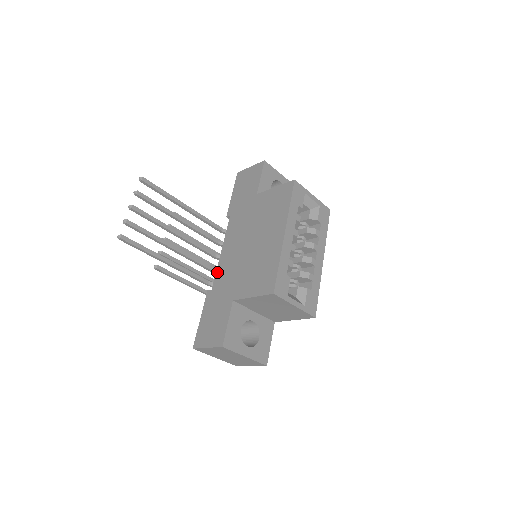
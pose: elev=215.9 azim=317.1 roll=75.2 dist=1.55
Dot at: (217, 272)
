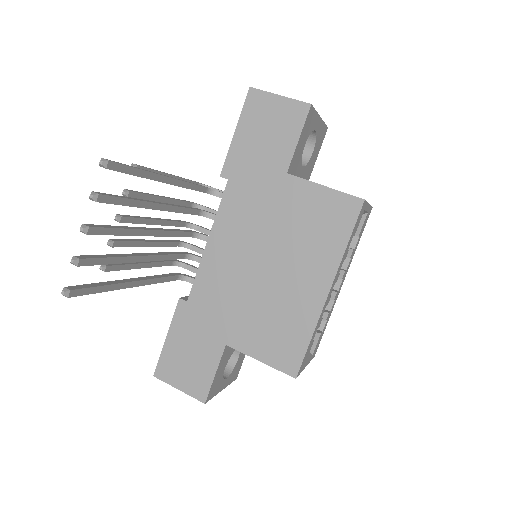
Dot at: (198, 278)
